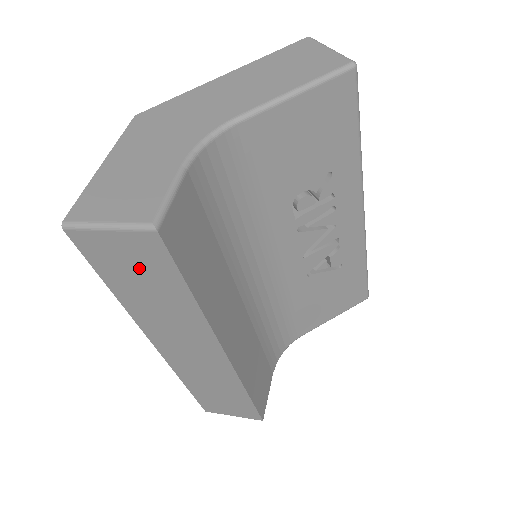
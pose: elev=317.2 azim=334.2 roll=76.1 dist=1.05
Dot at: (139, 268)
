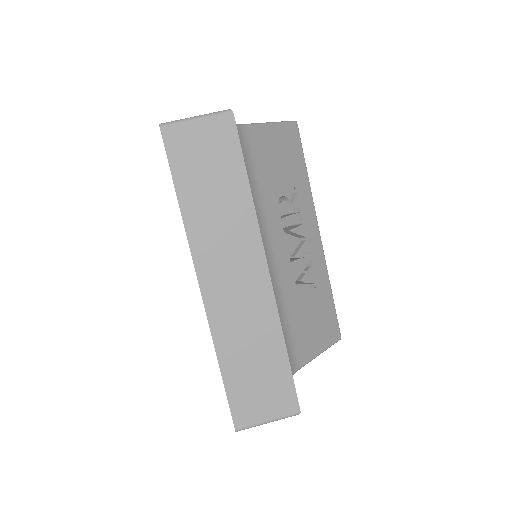
Dot at: (211, 158)
